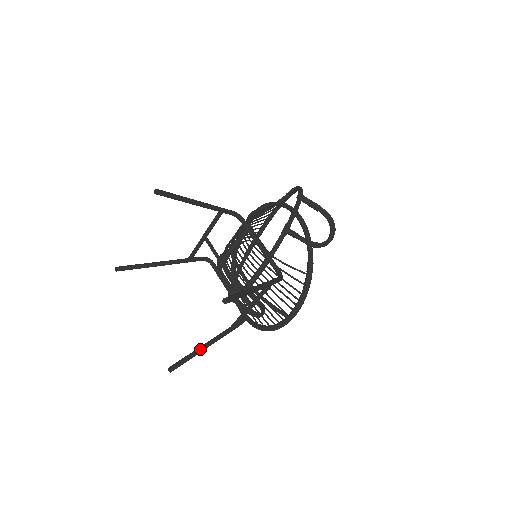
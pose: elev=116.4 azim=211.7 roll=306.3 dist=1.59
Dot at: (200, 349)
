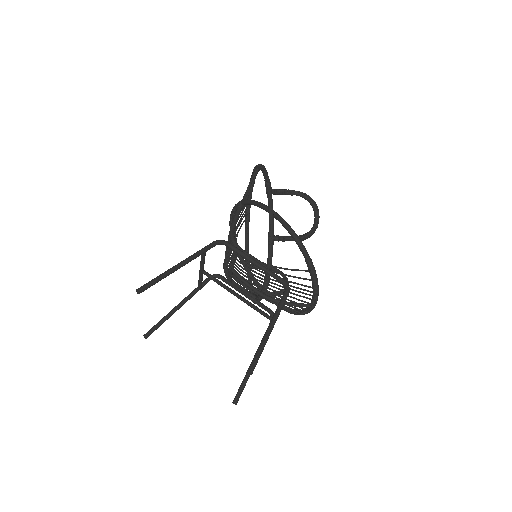
Dot at: occluded
